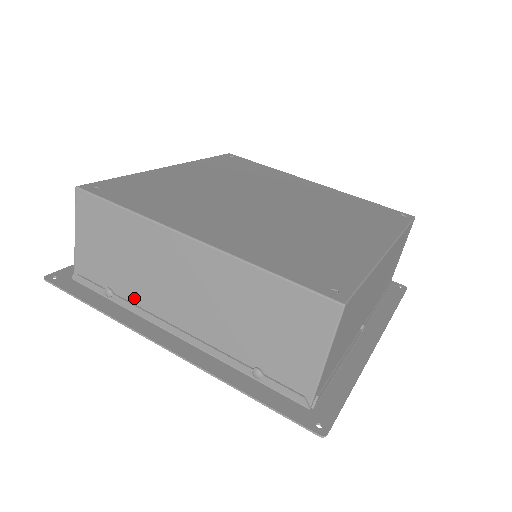
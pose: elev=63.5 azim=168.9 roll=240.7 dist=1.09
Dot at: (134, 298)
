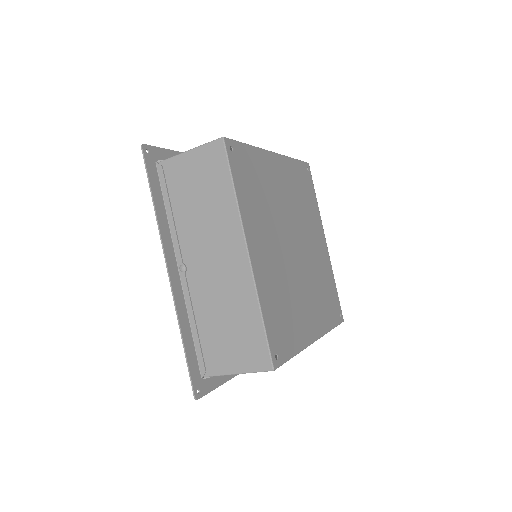
Dot at: occluded
